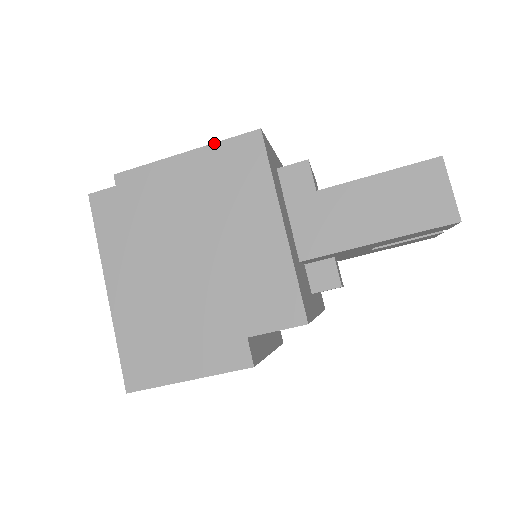
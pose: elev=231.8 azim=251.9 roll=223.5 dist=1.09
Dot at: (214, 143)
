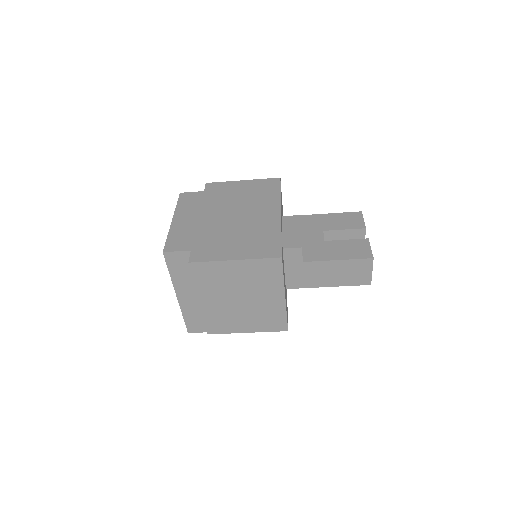
Dot at: (253, 259)
